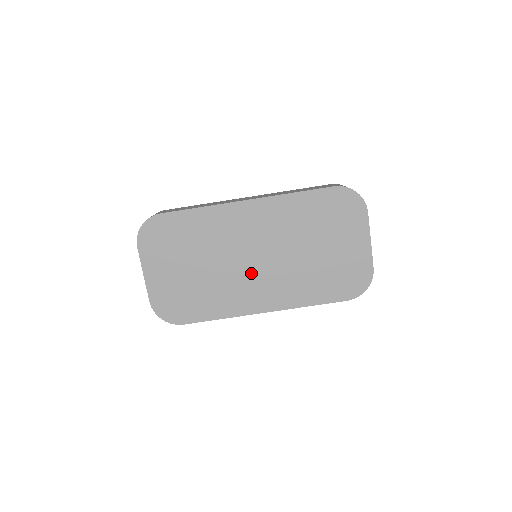
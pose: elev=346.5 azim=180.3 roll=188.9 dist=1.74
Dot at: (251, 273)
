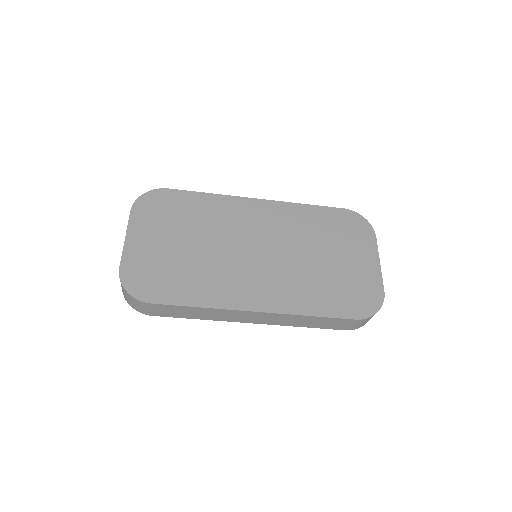
Dot at: (249, 264)
